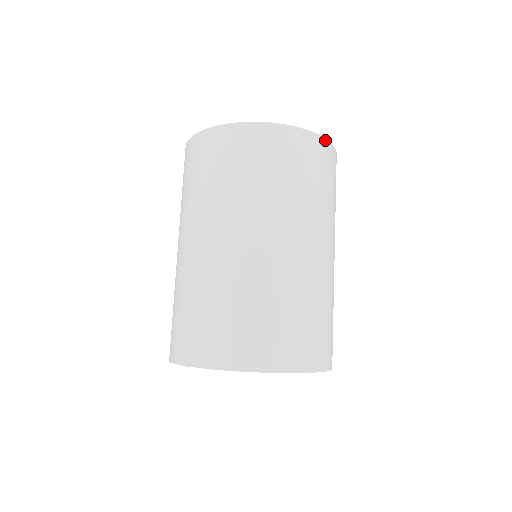
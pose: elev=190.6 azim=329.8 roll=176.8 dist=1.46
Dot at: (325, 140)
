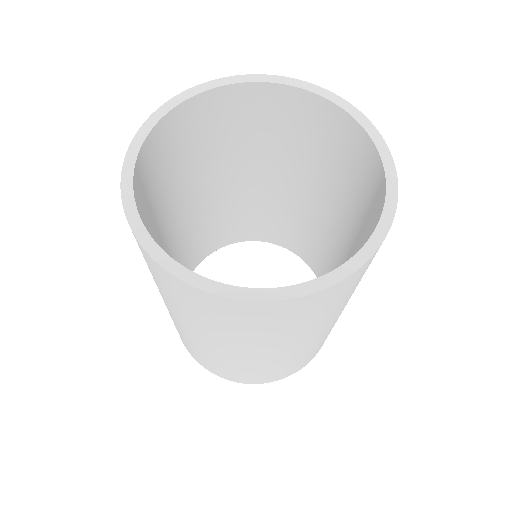
Dot at: (242, 301)
